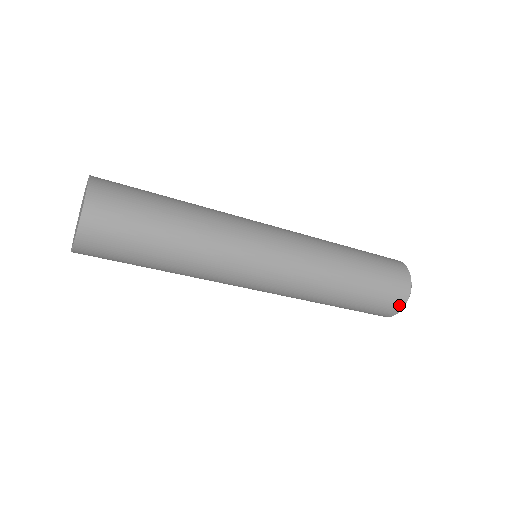
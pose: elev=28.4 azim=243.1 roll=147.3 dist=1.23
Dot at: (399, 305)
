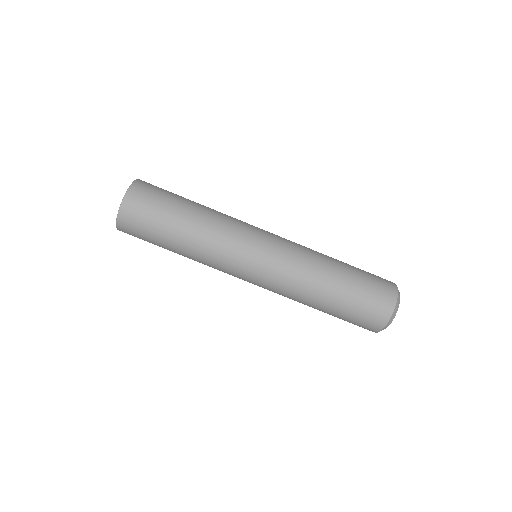
Dot at: (380, 323)
